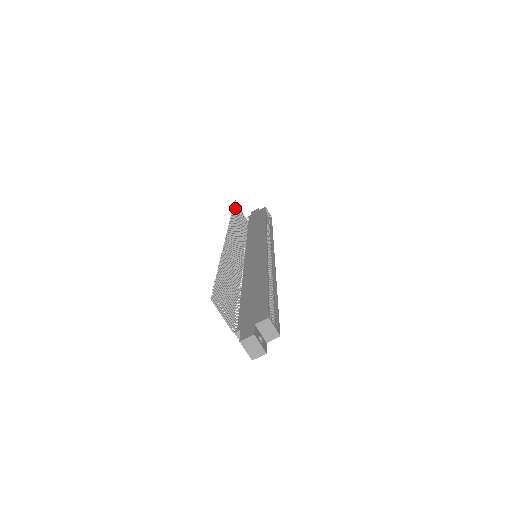
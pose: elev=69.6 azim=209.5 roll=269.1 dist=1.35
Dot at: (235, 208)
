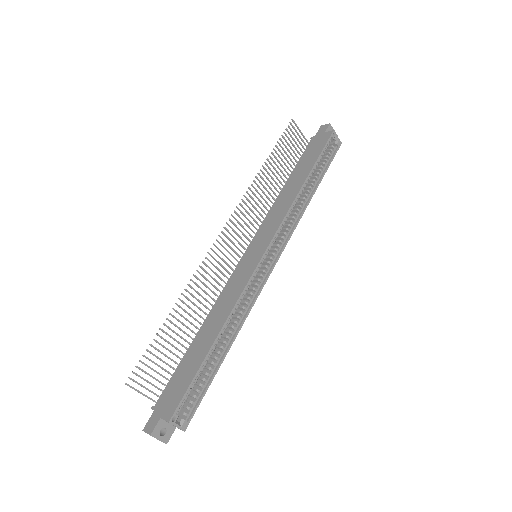
Dot at: (282, 142)
